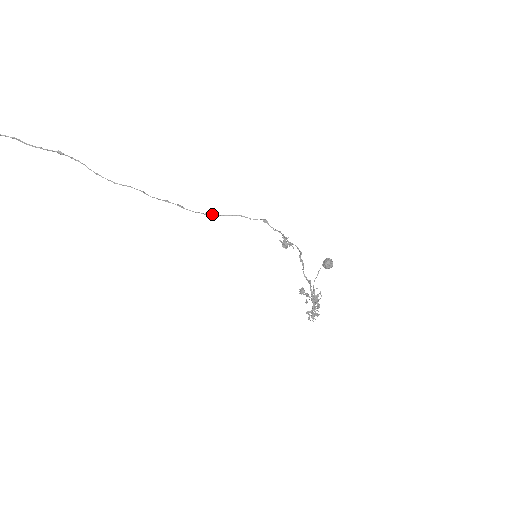
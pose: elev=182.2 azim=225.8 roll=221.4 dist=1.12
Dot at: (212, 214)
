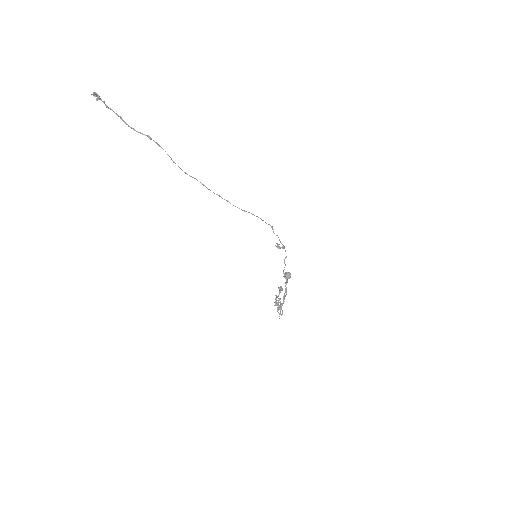
Dot at: occluded
